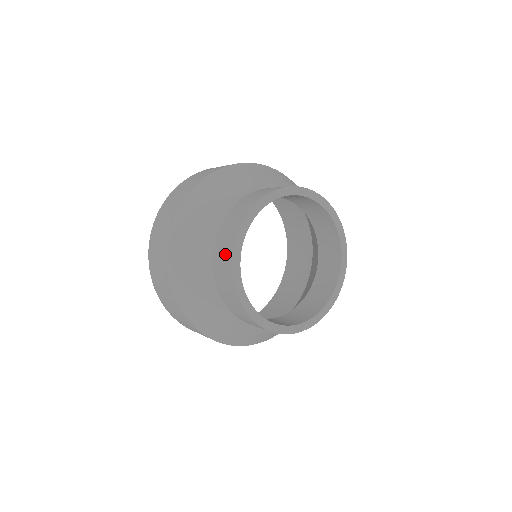
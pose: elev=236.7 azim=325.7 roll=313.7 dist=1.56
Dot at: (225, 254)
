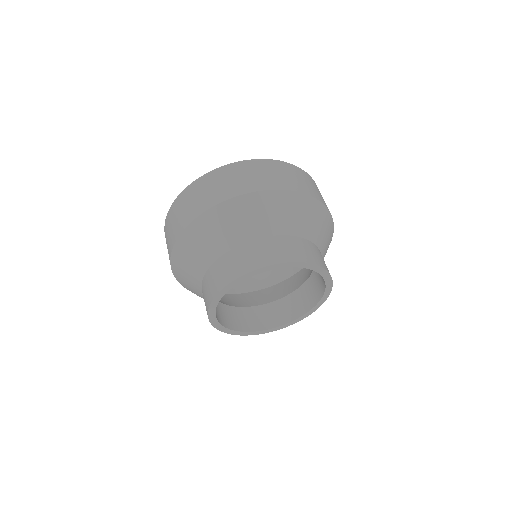
Dot at: (245, 262)
